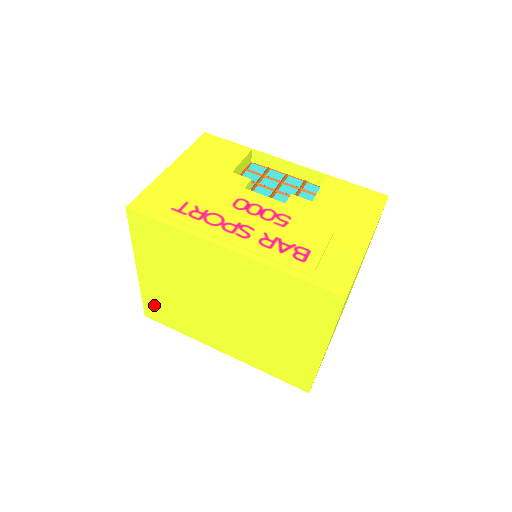
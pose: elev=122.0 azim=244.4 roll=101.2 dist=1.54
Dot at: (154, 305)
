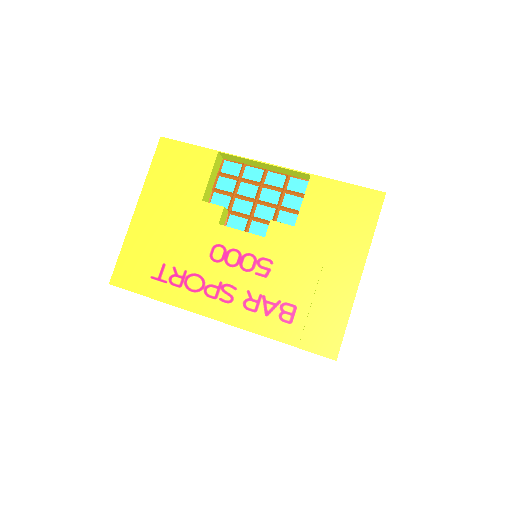
Dot at: occluded
